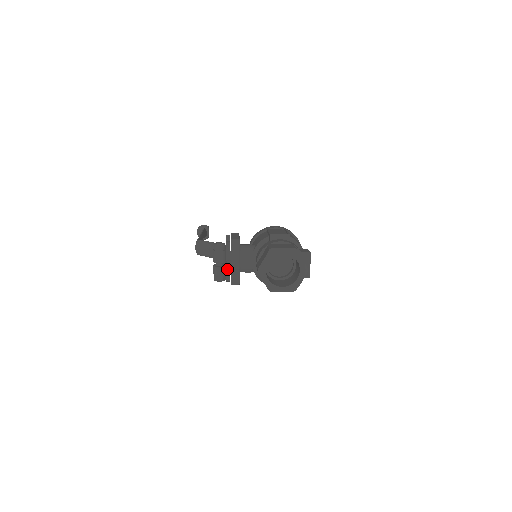
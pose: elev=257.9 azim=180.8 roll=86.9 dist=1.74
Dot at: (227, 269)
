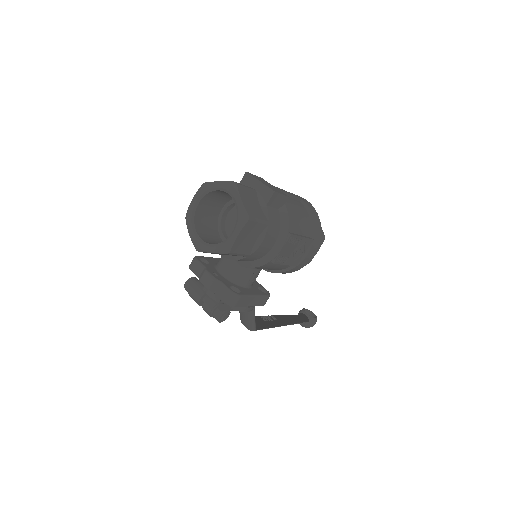
Dot at: (210, 295)
